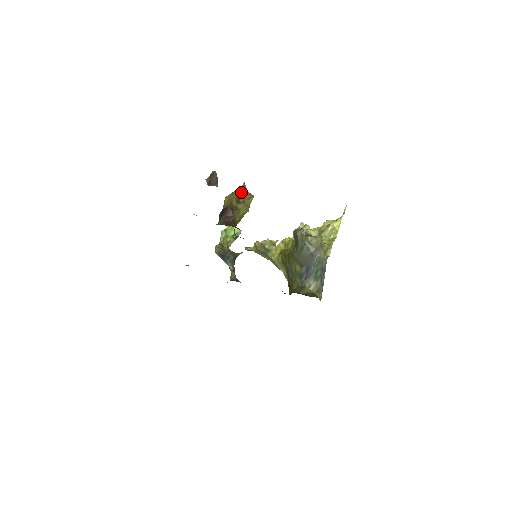
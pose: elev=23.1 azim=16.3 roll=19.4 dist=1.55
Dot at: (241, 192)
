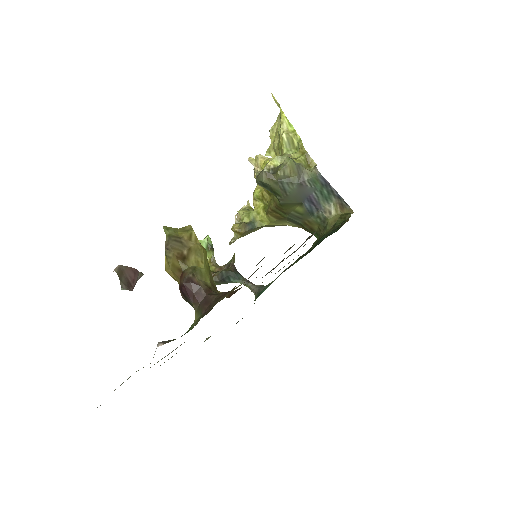
Dot at: (173, 243)
